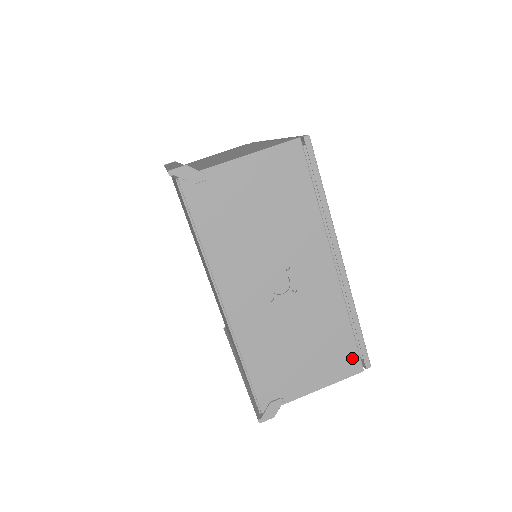
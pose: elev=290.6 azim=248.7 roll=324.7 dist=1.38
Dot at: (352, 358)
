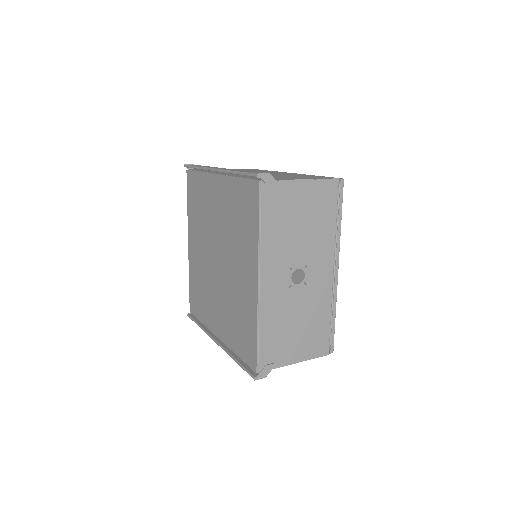
Dot at: (324, 343)
